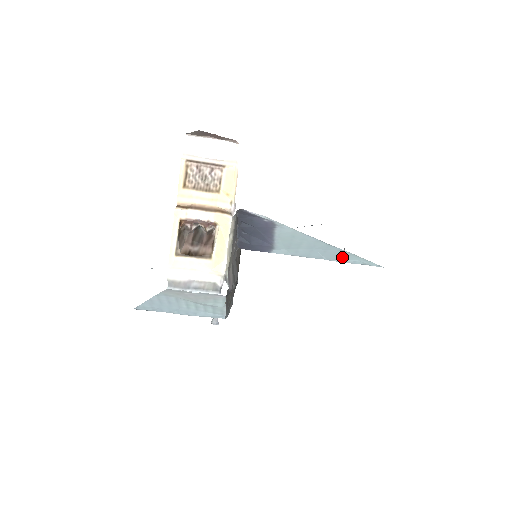
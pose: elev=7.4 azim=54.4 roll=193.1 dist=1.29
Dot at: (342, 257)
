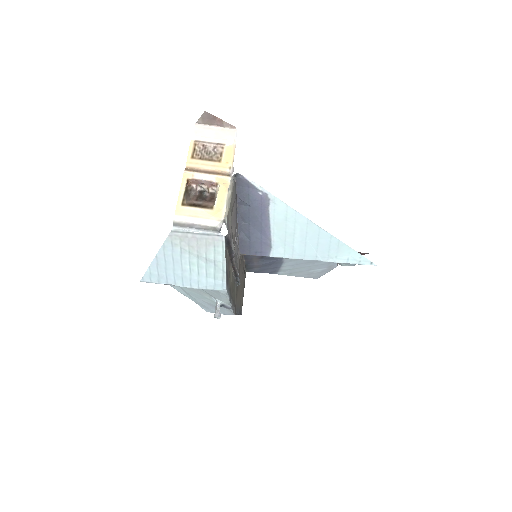
Dot at: (335, 252)
